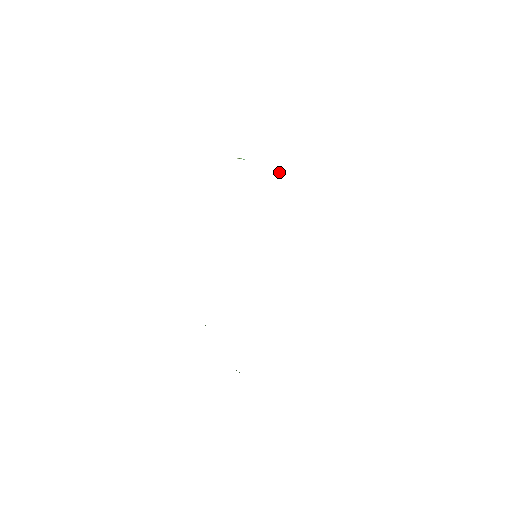
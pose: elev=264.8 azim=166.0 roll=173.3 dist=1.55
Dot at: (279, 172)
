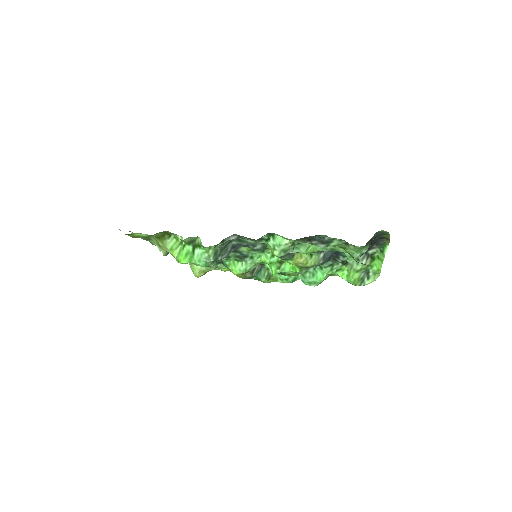
Dot at: (197, 271)
